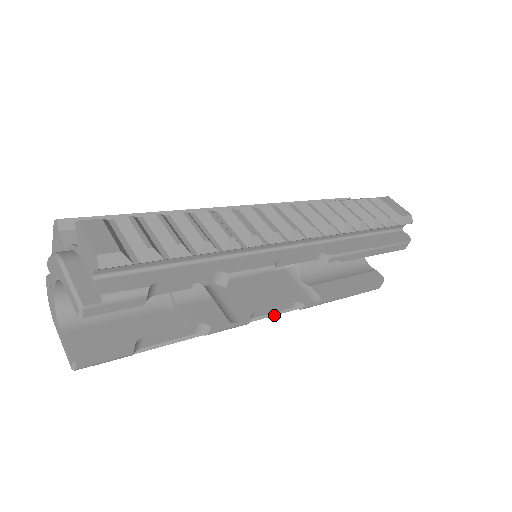
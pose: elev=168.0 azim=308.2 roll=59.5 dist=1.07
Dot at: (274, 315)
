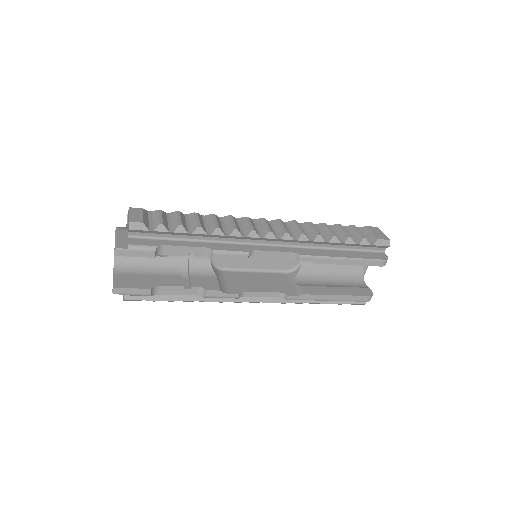
Dot at: (267, 302)
